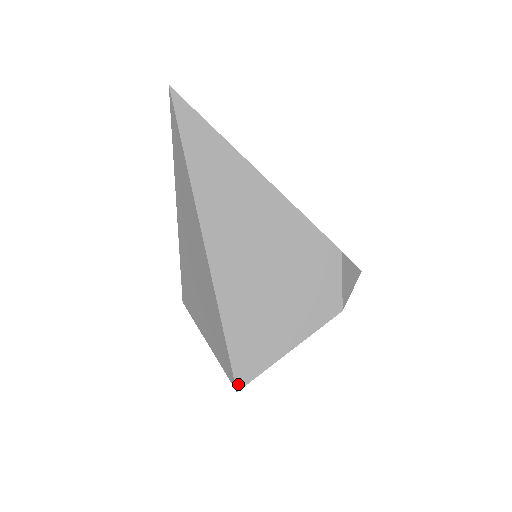
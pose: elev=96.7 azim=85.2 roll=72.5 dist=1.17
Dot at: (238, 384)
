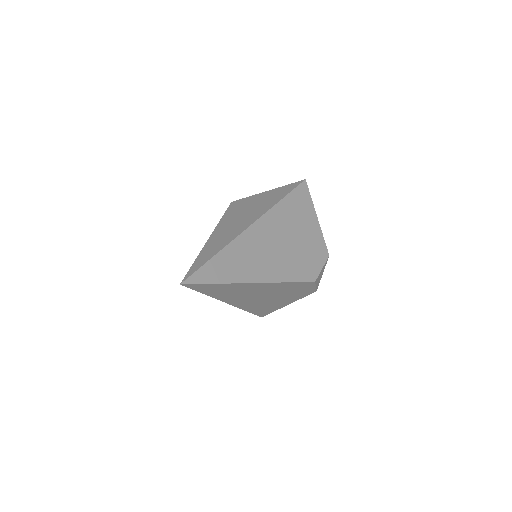
Dot at: (262, 316)
